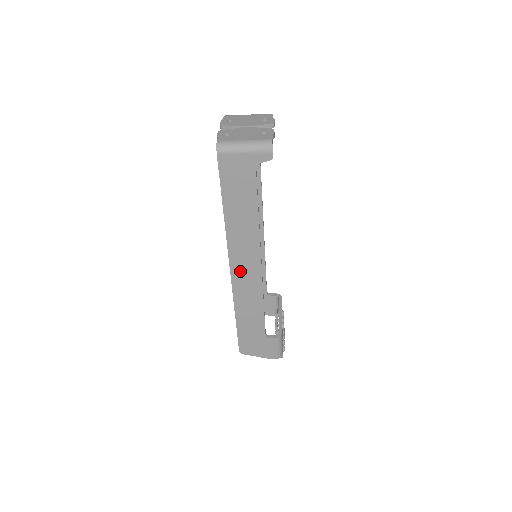
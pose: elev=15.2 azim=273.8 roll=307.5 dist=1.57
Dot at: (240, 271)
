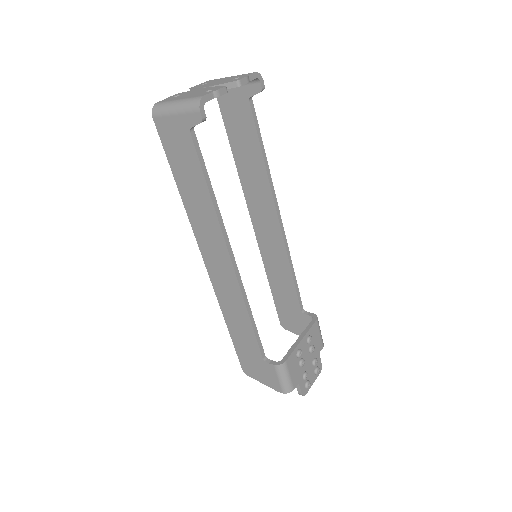
Dot at: (215, 268)
